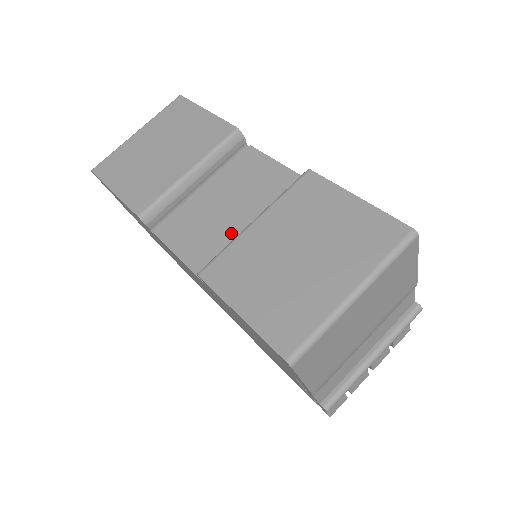
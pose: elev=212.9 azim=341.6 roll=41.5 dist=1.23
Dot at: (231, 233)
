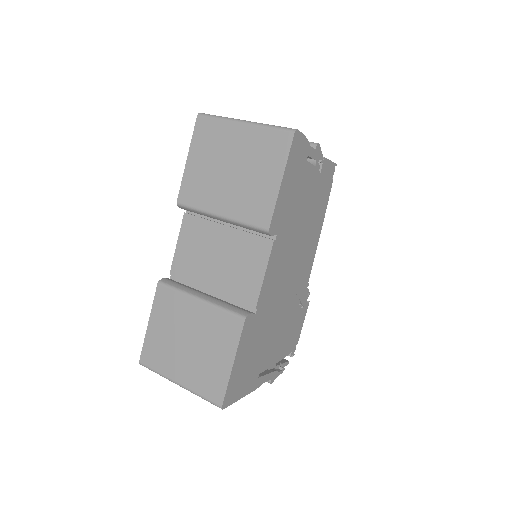
Dot at: (201, 276)
